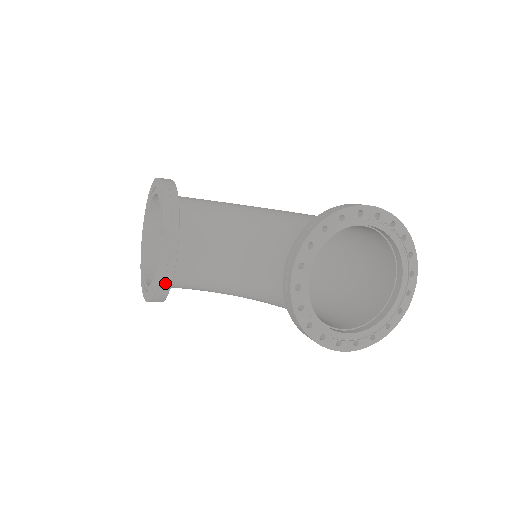
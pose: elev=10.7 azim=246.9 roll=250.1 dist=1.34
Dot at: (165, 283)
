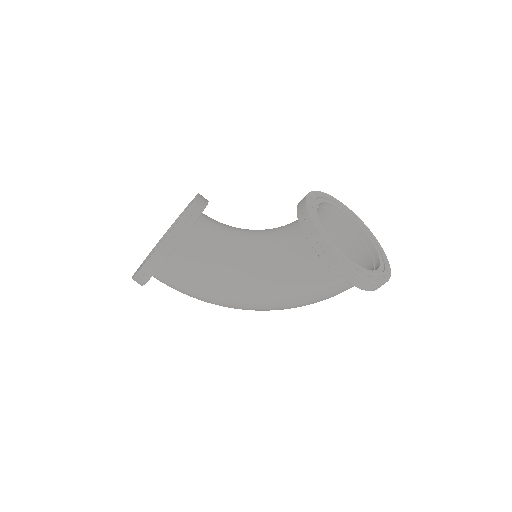
Dot at: (187, 223)
